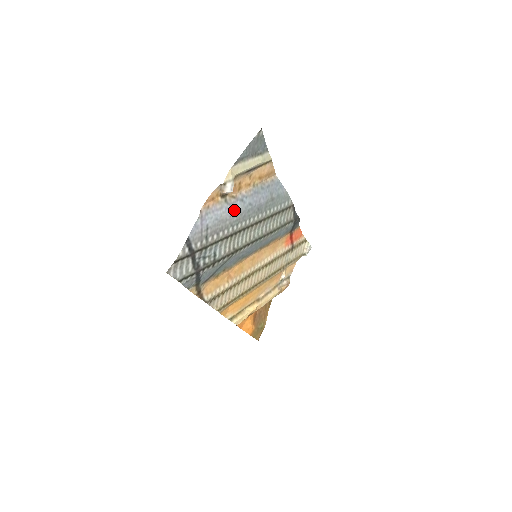
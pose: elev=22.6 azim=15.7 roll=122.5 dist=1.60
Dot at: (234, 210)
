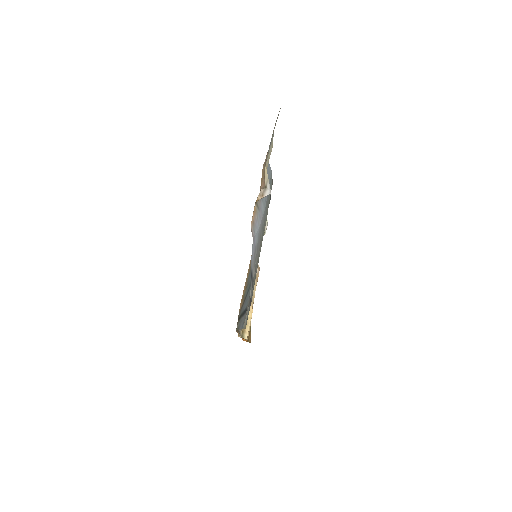
Dot at: (261, 214)
